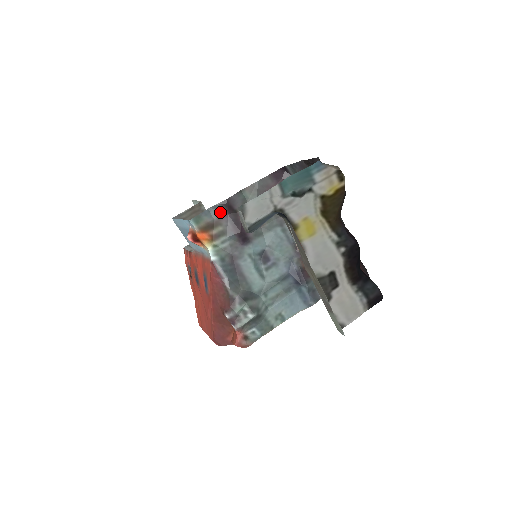
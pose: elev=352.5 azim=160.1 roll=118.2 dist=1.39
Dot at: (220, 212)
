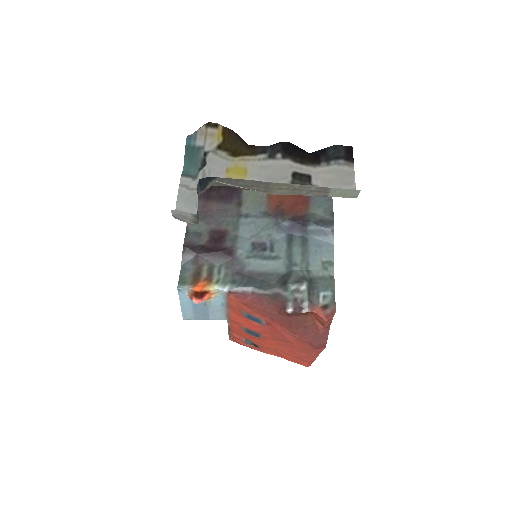
Dot at: (191, 259)
